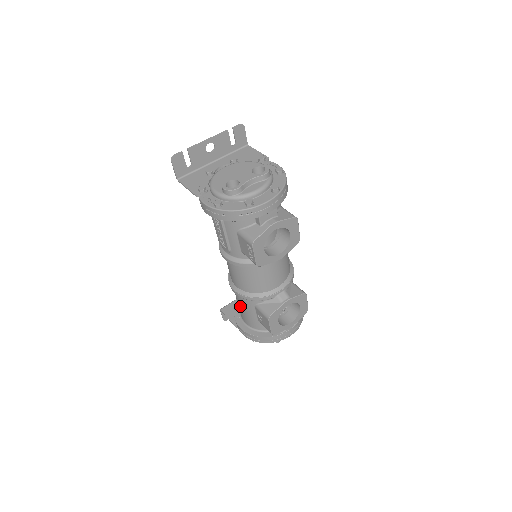
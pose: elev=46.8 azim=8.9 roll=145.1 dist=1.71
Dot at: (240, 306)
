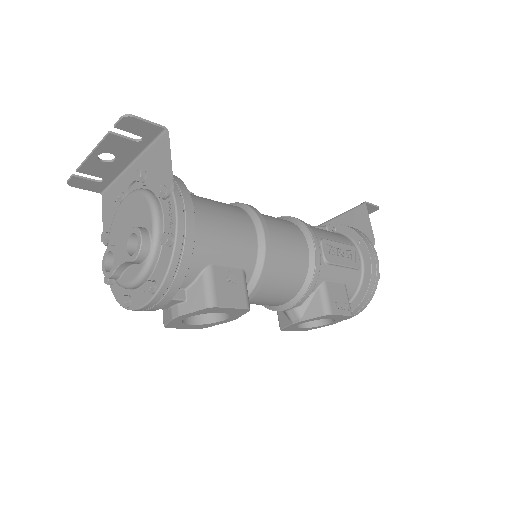
Dot at: occluded
